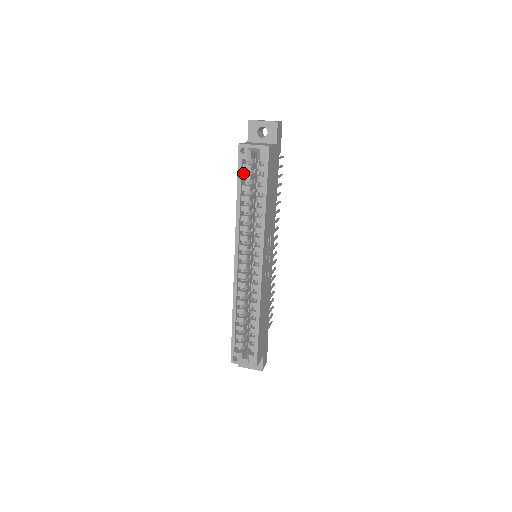
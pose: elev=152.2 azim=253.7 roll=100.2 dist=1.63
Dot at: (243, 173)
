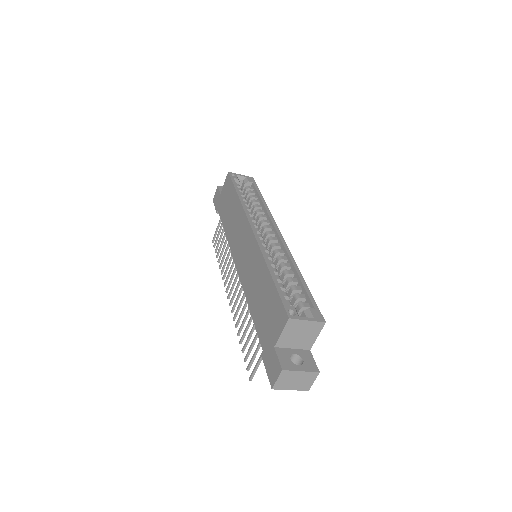
Dot at: occluded
